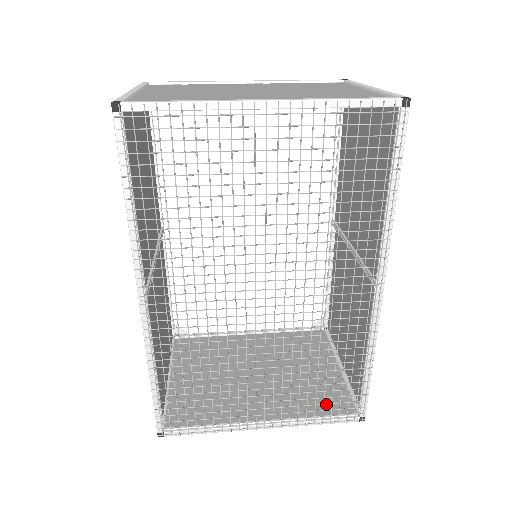
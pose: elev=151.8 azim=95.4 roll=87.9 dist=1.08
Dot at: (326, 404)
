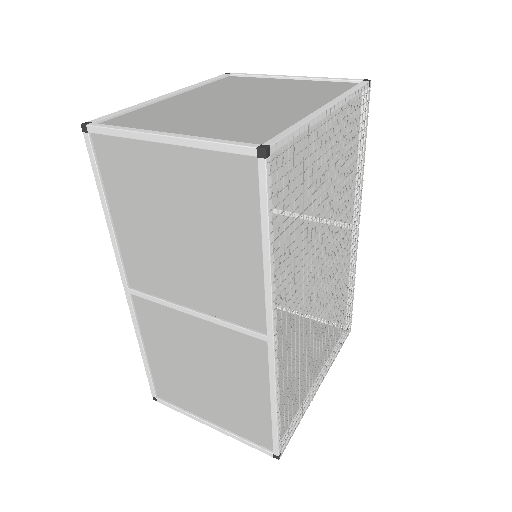
Dot at: (324, 340)
